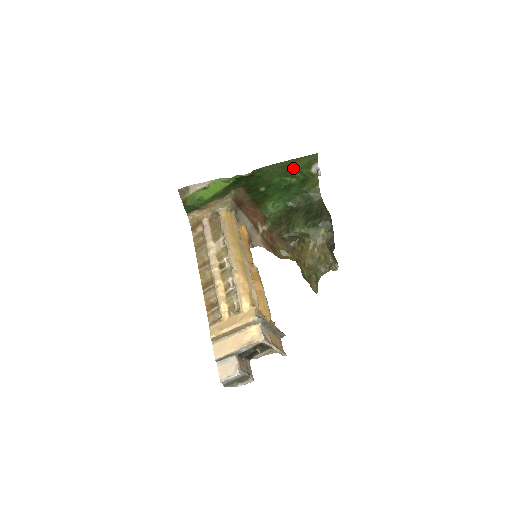
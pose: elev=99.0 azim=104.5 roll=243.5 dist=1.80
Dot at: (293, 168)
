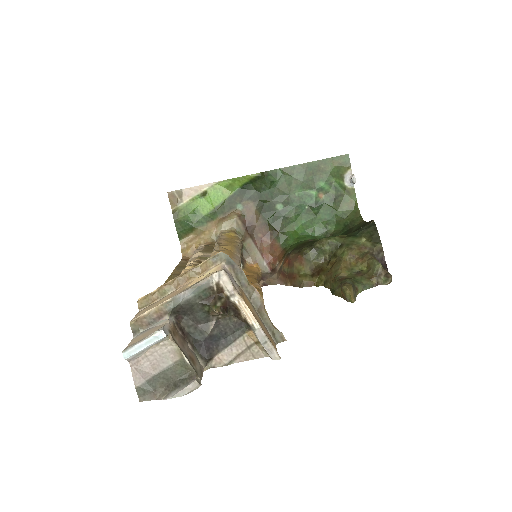
Dot at: (318, 175)
